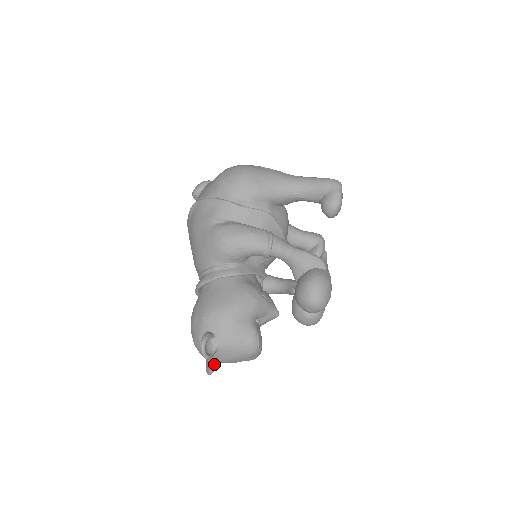
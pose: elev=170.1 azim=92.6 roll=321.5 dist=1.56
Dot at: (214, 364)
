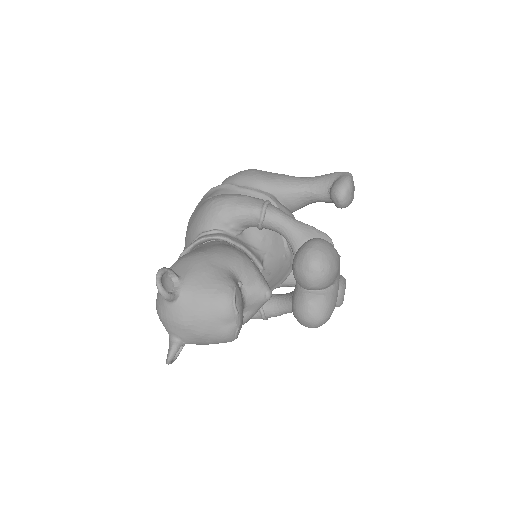
Dot at: (176, 342)
